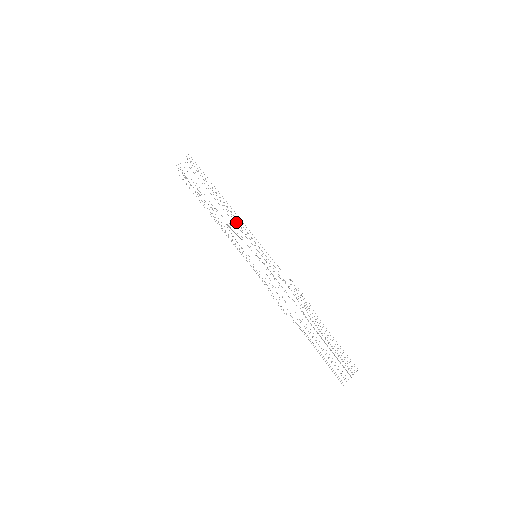
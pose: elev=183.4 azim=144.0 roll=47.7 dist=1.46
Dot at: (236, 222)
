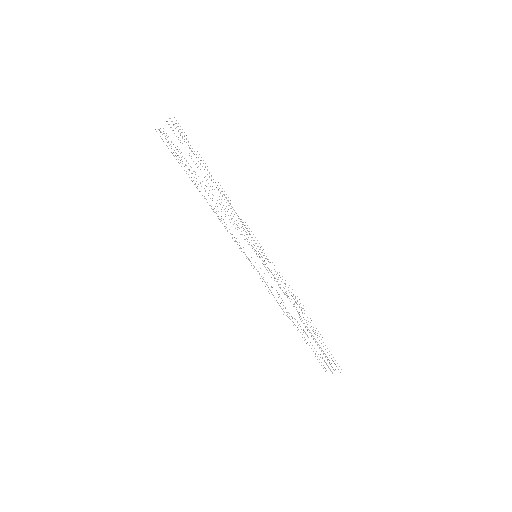
Dot at: occluded
